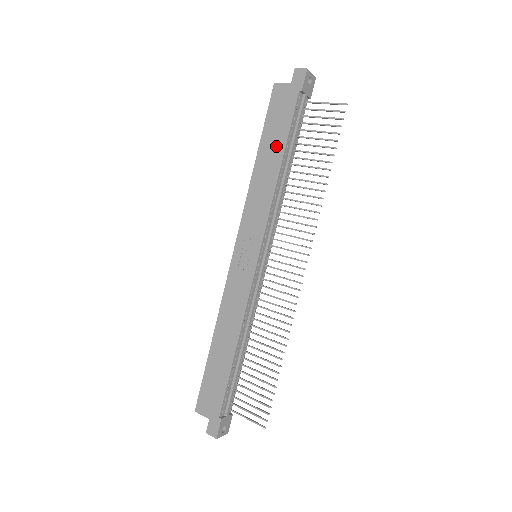
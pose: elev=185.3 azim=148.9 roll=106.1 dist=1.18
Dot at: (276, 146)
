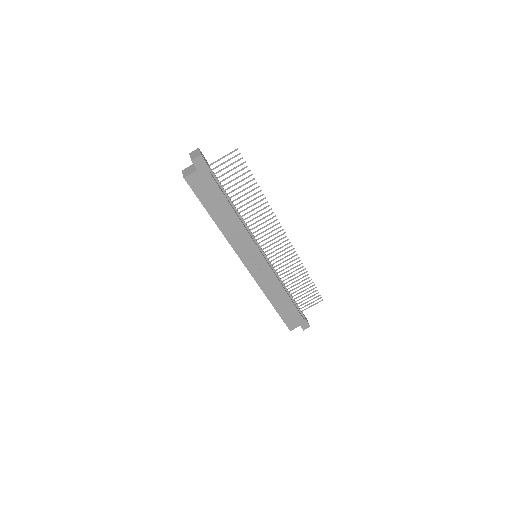
Dot at: (222, 207)
